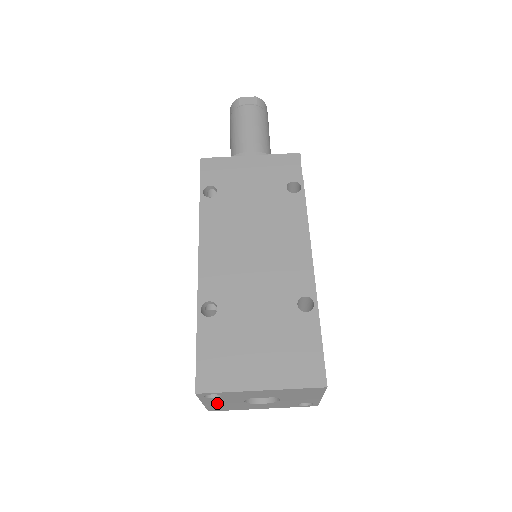
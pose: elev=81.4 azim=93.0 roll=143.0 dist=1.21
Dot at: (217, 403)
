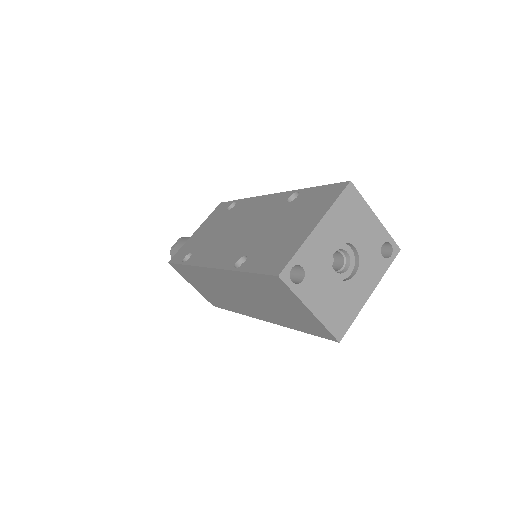
Dot at: (321, 301)
